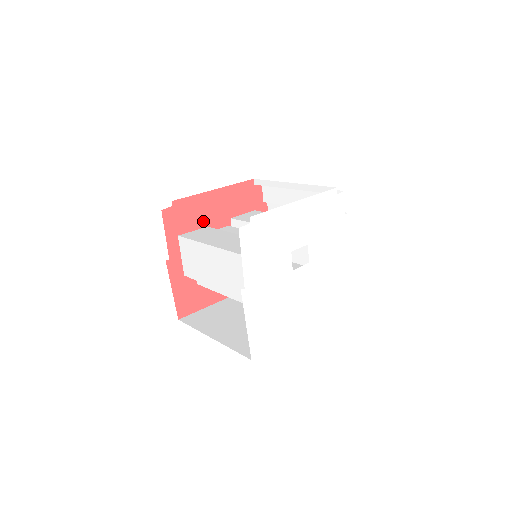
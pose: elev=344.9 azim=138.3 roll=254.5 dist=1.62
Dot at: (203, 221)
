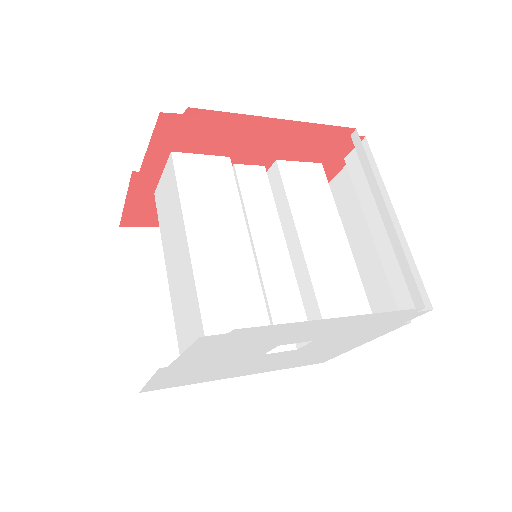
Dot at: (227, 148)
